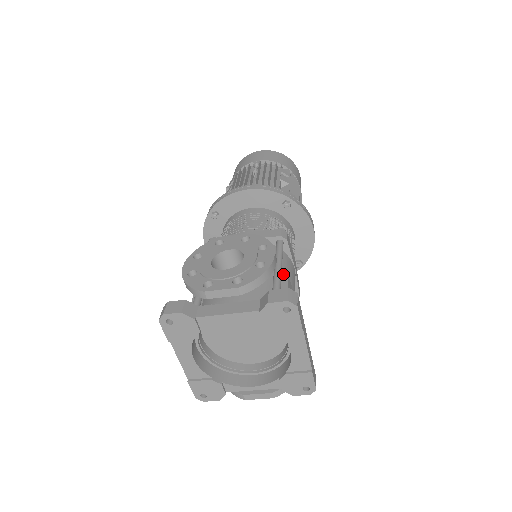
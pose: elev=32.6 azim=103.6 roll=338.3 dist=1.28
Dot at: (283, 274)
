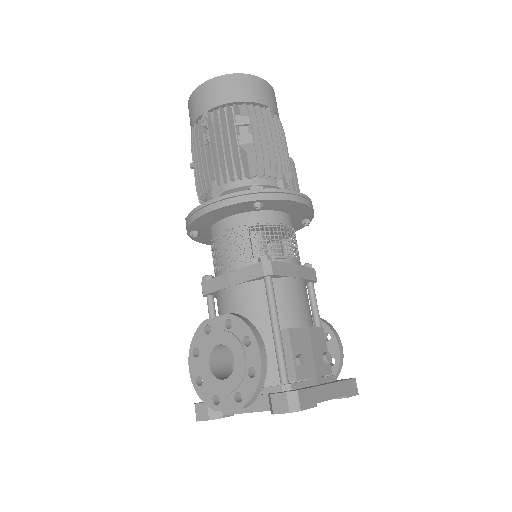
Dot at: (284, 316)
